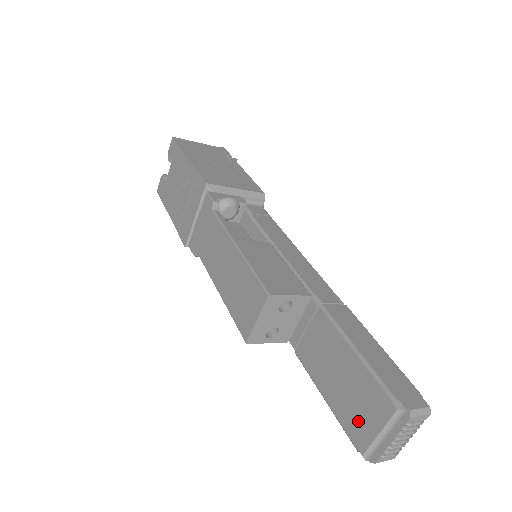
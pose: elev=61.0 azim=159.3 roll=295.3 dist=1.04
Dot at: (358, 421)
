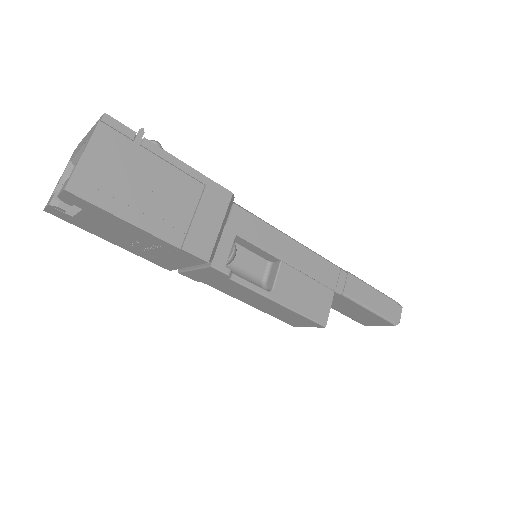
Dot at: (365, 321)
